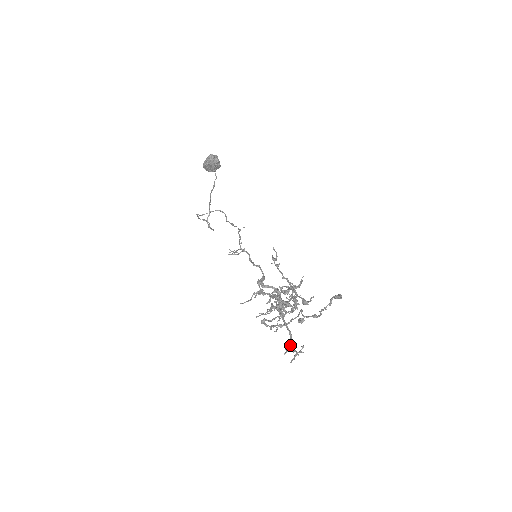
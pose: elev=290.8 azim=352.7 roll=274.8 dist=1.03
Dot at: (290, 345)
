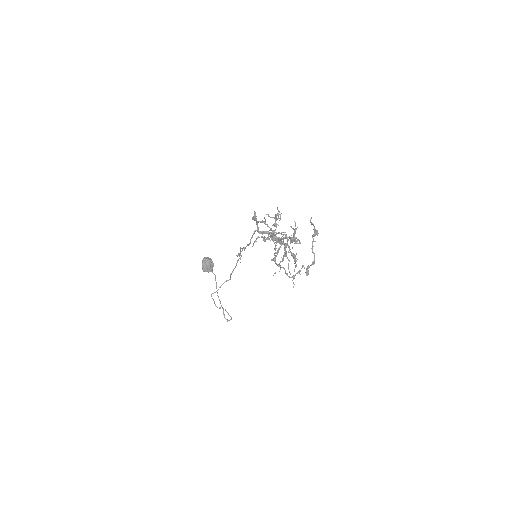
Dot at: (292, 239)
